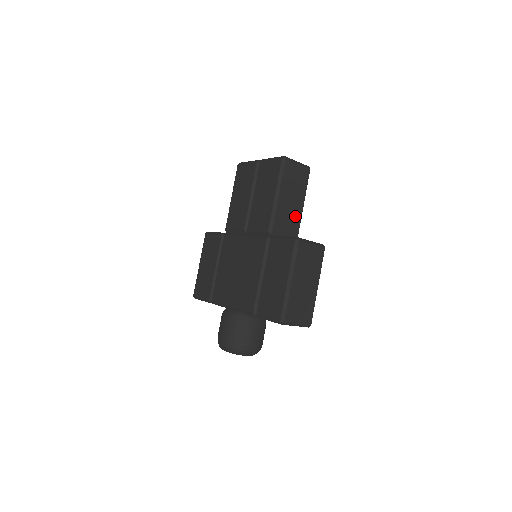
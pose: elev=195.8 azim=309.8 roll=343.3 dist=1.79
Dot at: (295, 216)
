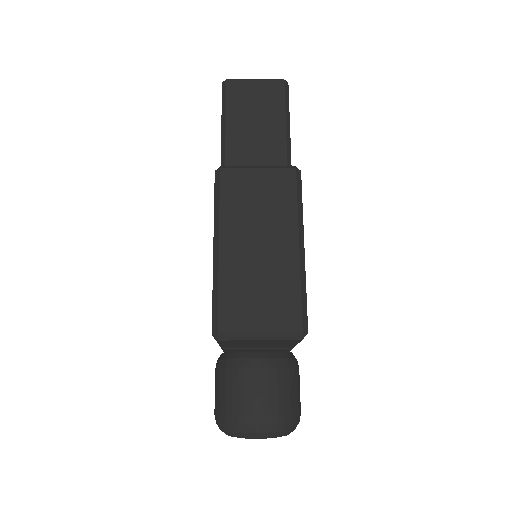
Dot at: (272, 158)
